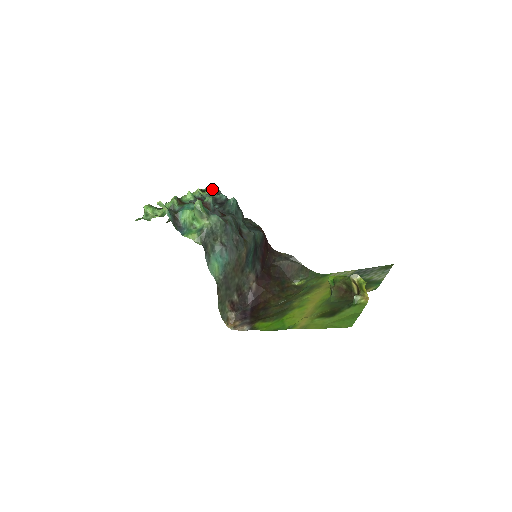
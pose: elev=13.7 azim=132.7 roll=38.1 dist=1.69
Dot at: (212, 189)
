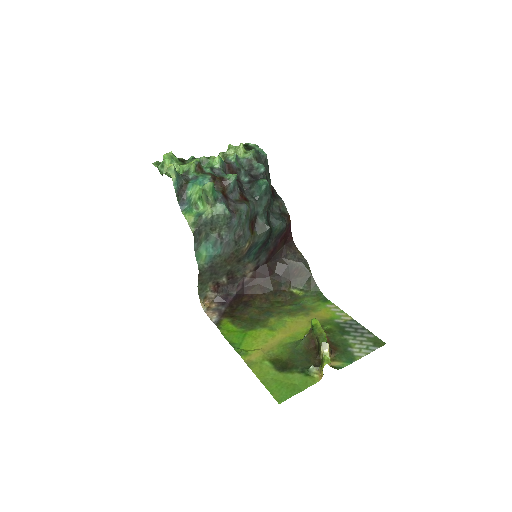
Dot at: (256, 152)
